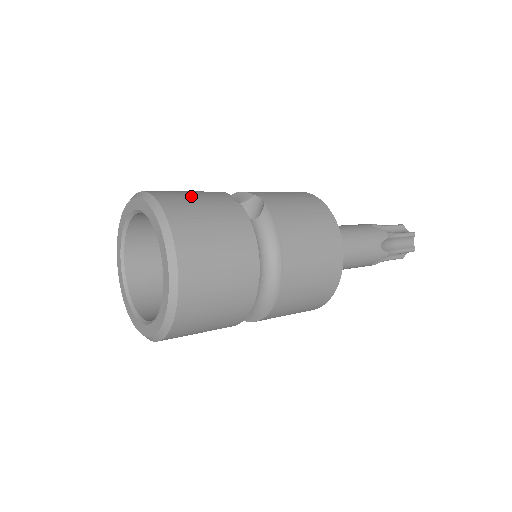
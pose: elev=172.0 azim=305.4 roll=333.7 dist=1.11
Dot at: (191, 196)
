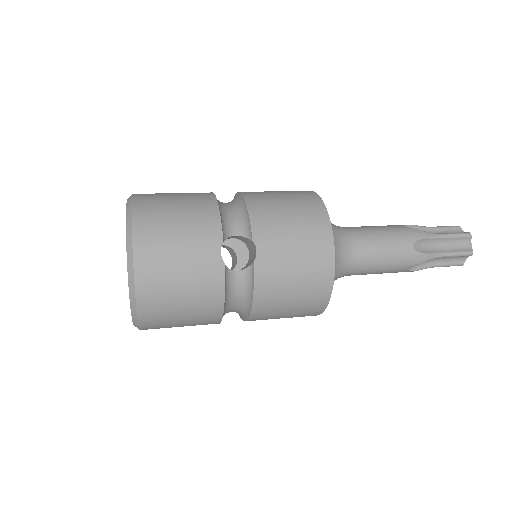
Dot at: (174, 247)
